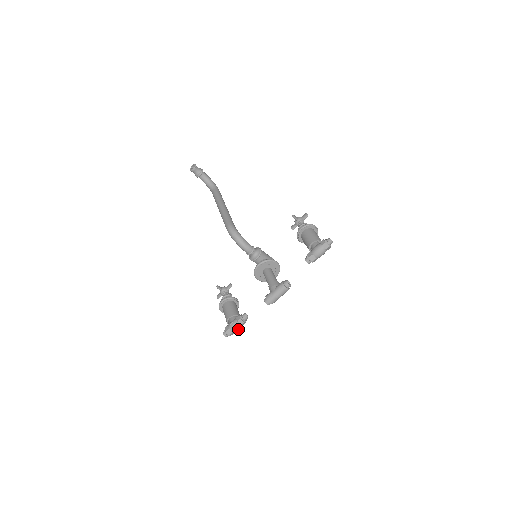
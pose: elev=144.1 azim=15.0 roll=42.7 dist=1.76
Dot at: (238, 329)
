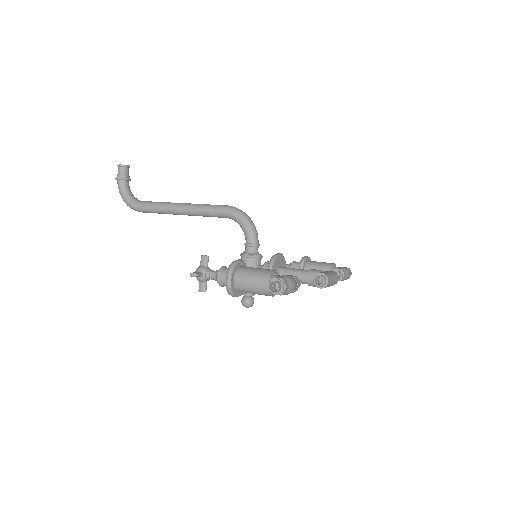
Dot at: (292, 290)
